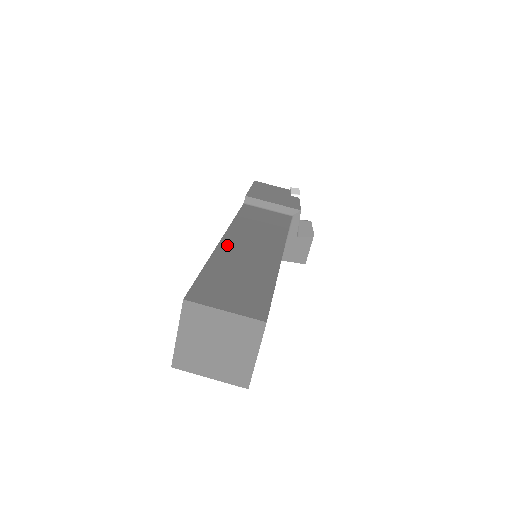
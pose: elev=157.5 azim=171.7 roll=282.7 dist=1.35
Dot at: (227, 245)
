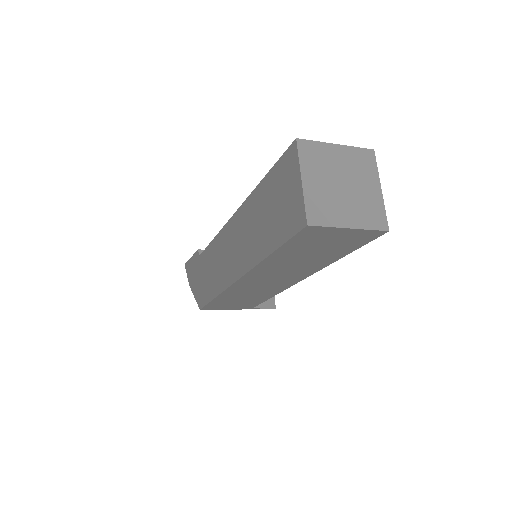
Dot at: occluded
